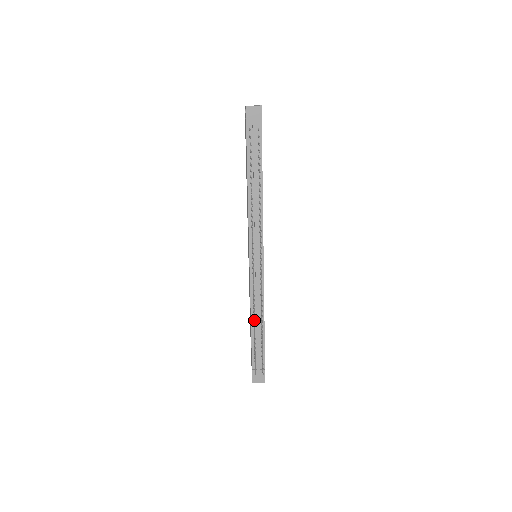
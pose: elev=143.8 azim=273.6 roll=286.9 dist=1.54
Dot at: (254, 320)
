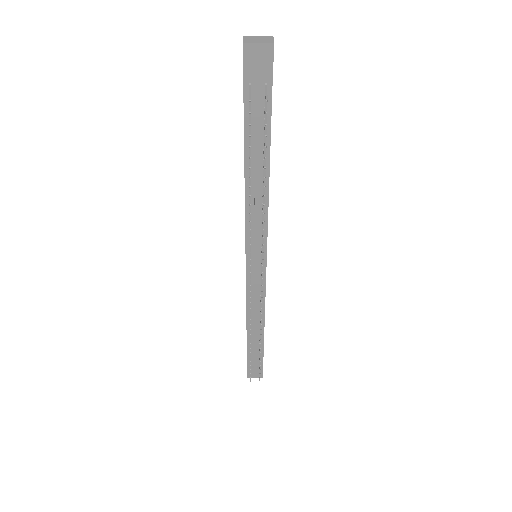
Dot at: occluded
